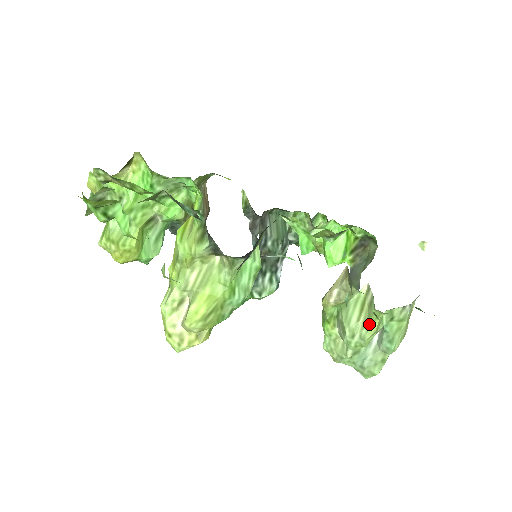
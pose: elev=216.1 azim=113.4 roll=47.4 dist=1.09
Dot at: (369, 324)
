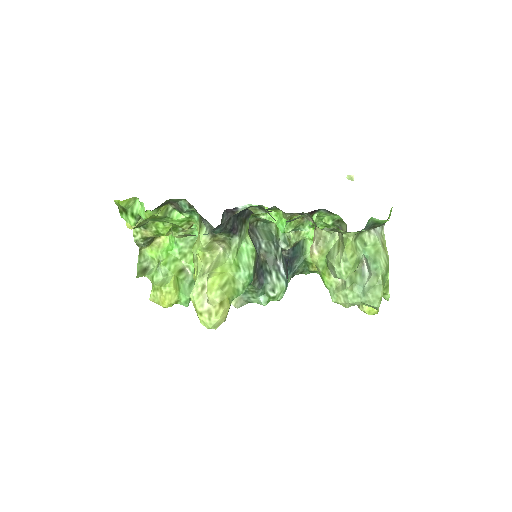
Dot at: (344, 247)
